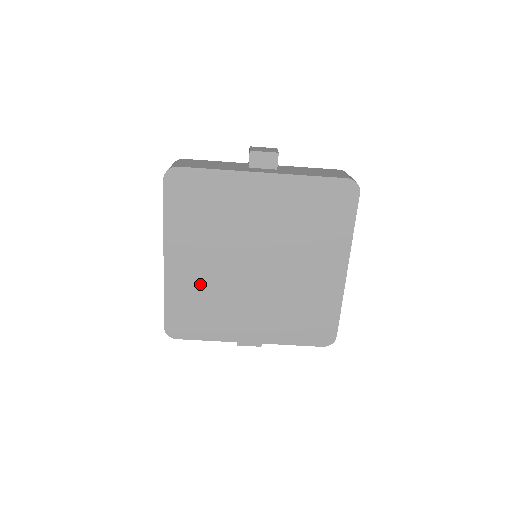
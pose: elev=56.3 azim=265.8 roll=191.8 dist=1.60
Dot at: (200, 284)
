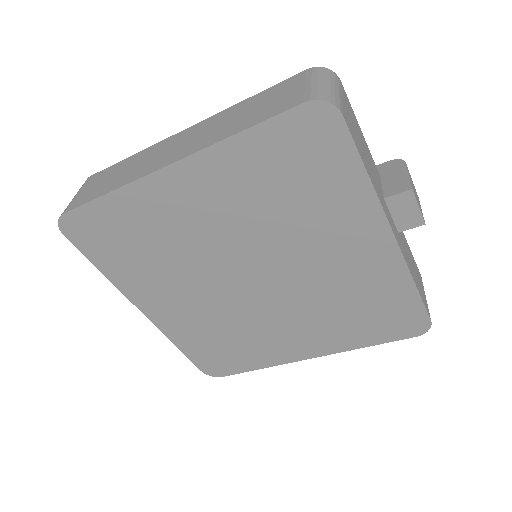
Dot at: (170, 230)
